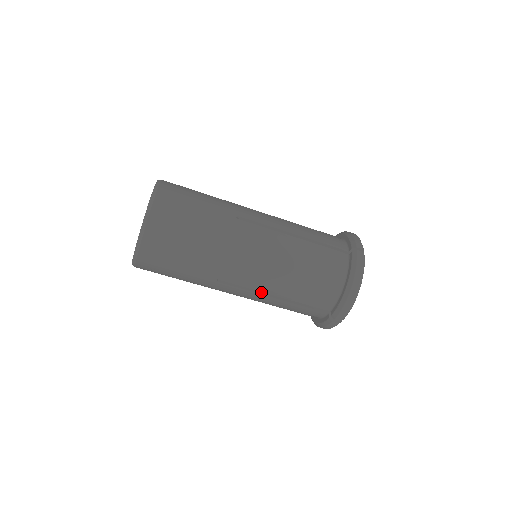
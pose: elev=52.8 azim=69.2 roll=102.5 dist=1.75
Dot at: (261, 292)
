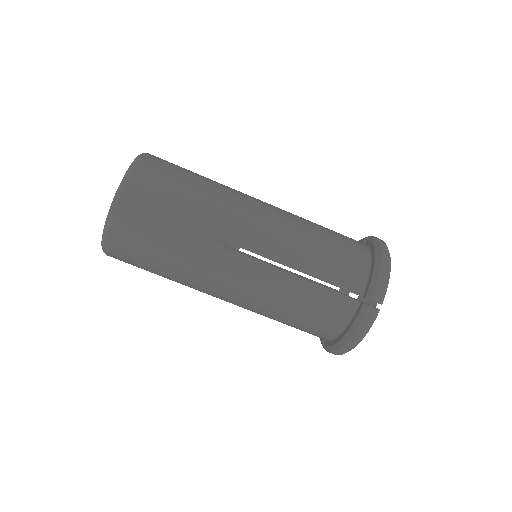
Dot at: (272, 266)
